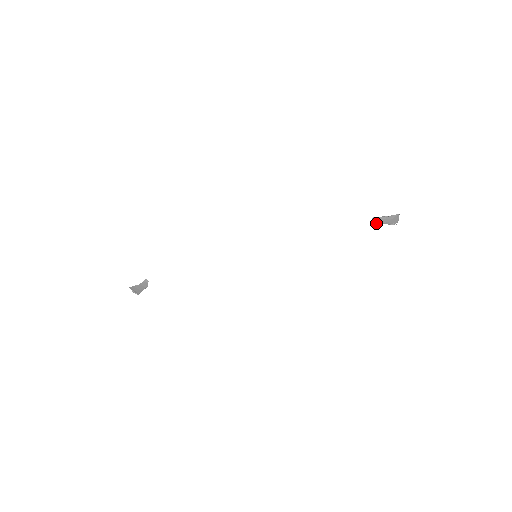
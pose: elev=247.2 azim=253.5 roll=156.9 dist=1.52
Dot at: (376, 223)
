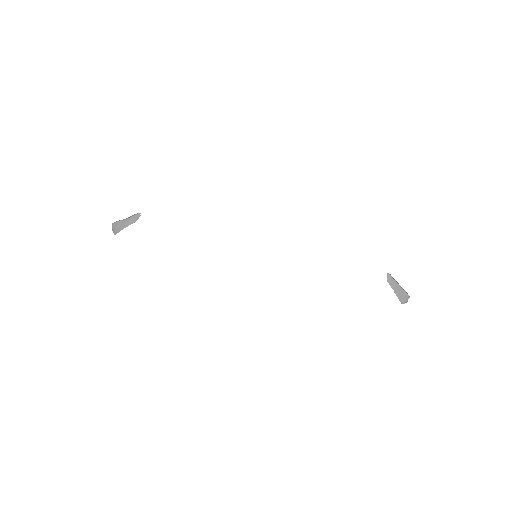
Dot at: (388, 282)
